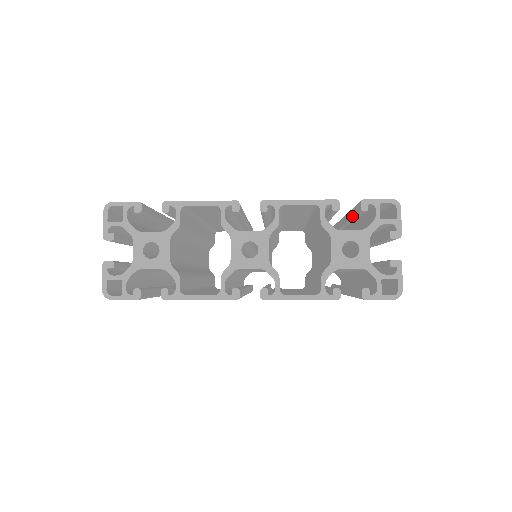
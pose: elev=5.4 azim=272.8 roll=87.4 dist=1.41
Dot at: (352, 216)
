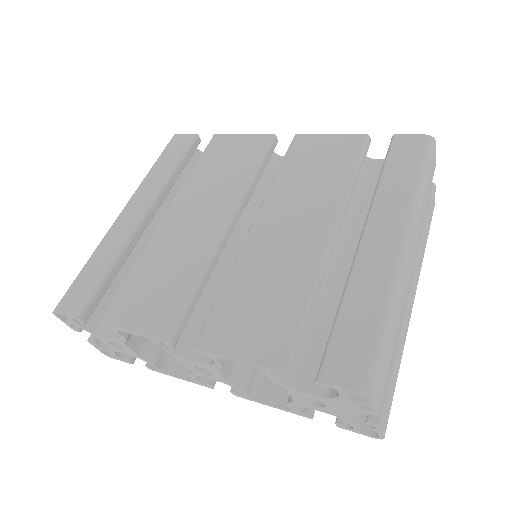
Dot at: occluded
